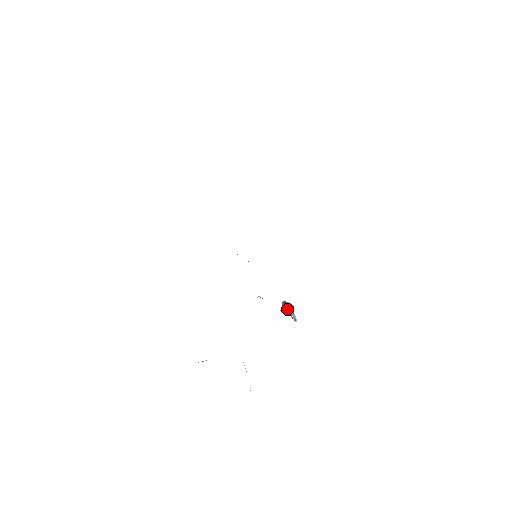
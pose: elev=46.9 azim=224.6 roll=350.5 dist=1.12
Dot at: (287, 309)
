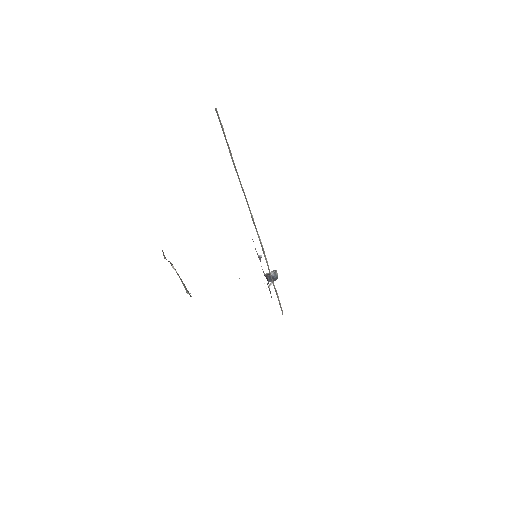
Dot at: occluded
